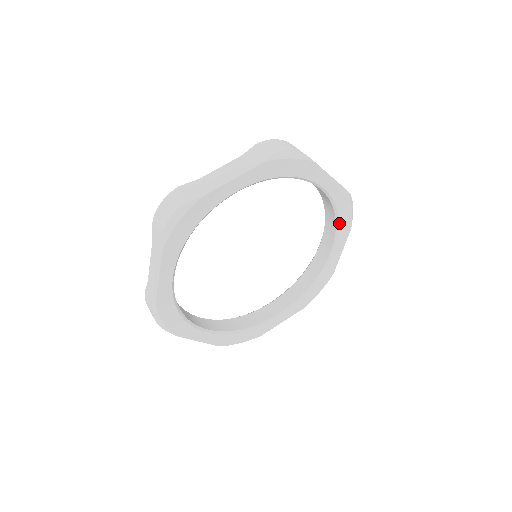
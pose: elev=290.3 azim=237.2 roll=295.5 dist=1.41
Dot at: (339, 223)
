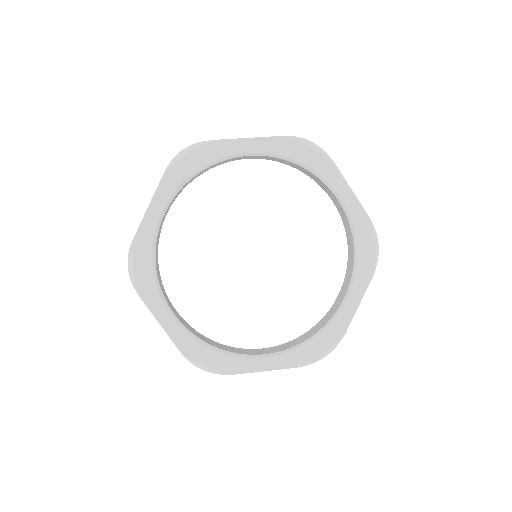
Dot at: (358, 259)
